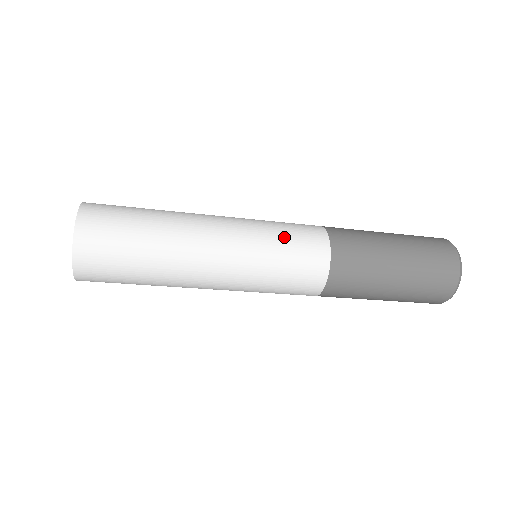
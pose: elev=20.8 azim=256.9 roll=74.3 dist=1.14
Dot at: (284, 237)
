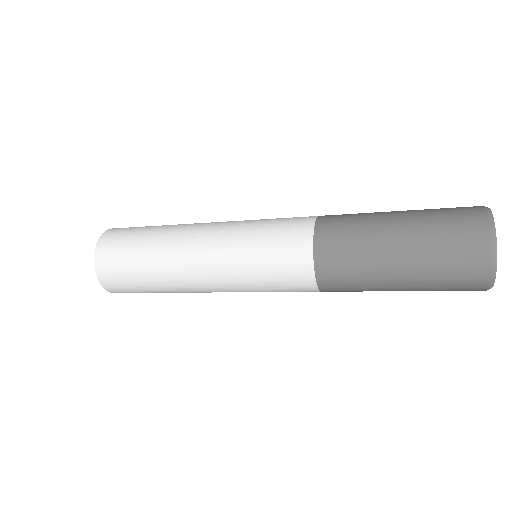
Dot at: (264, 240)
